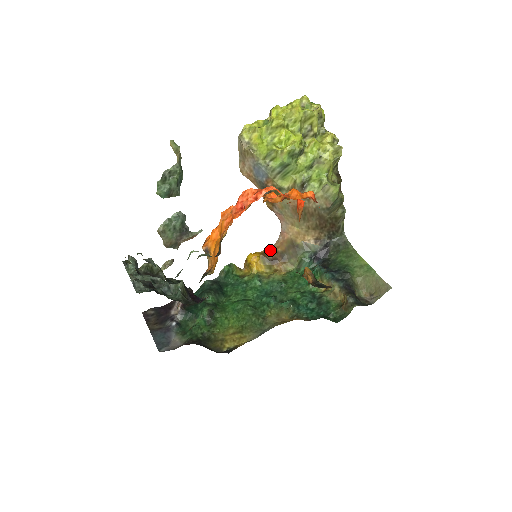
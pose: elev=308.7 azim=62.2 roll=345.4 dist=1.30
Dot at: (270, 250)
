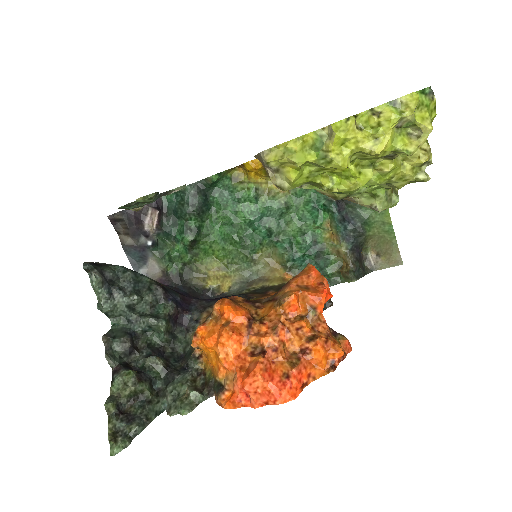
Dot at: occluded
